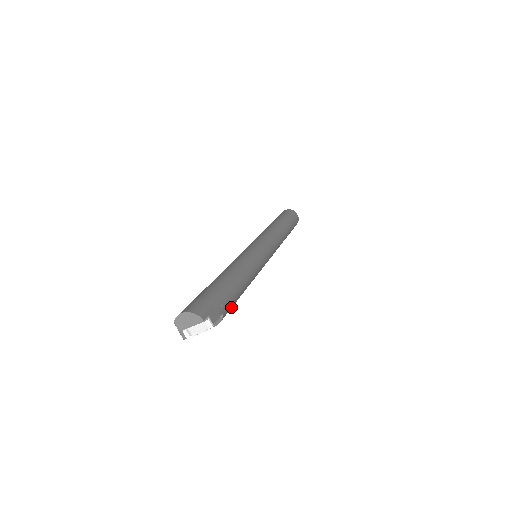
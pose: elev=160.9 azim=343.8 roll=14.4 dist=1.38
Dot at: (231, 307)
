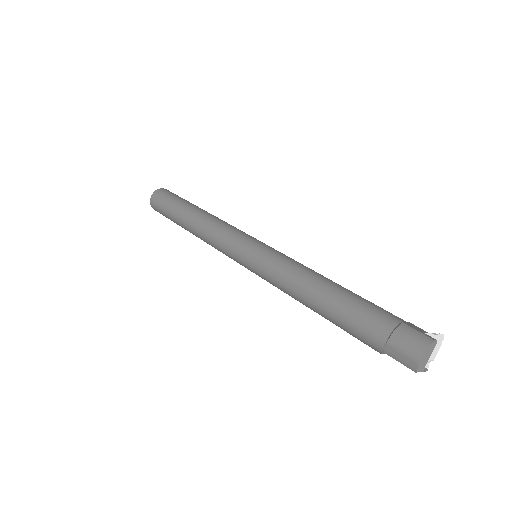
Dot at: occluded
